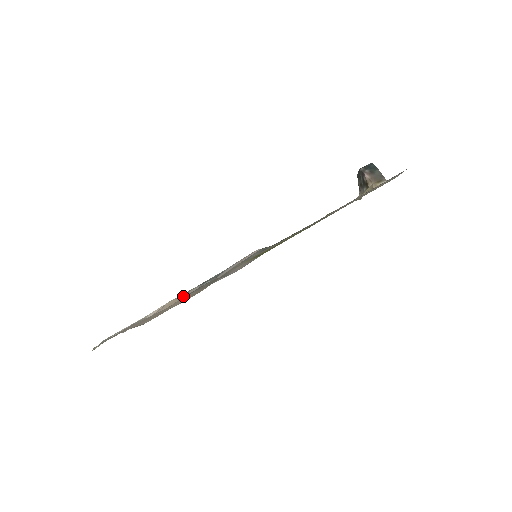
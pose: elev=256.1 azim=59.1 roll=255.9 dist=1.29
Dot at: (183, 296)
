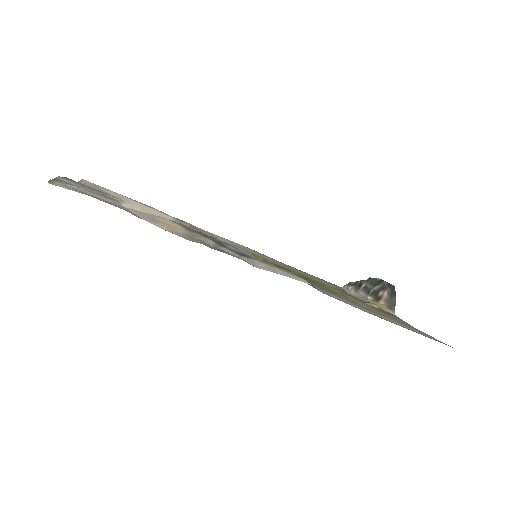
Dot at: (192, 235)
